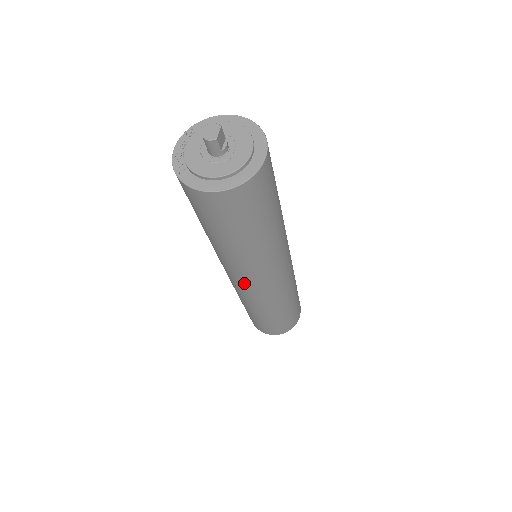
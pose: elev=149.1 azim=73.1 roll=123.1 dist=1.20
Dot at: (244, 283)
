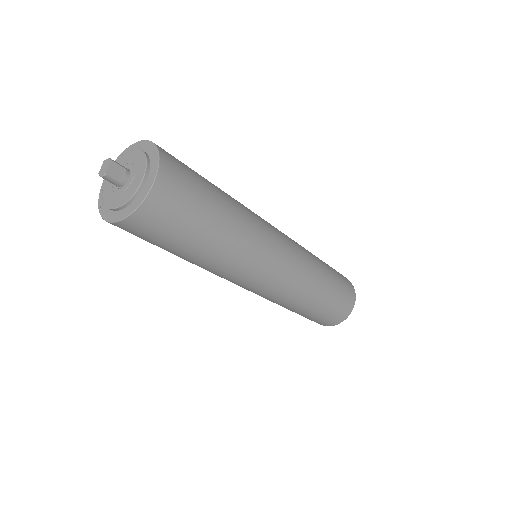
Dot at: (239, 285)
